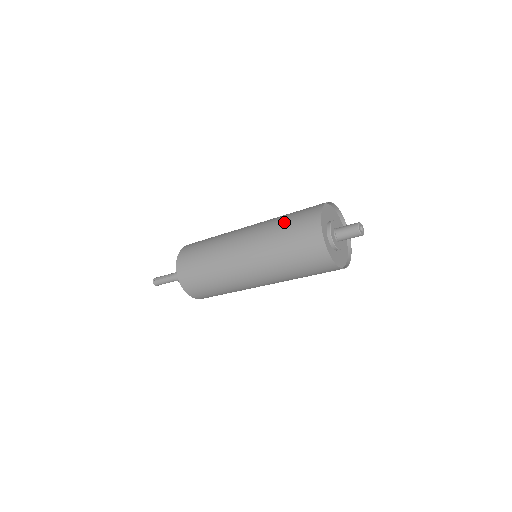
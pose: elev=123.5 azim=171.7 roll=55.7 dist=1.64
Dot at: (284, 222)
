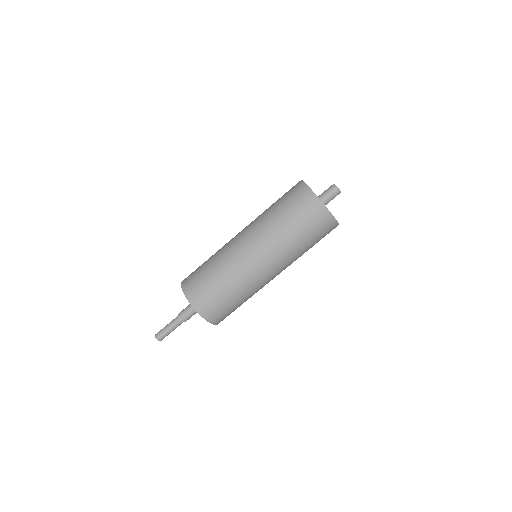
Dot at: occluded
